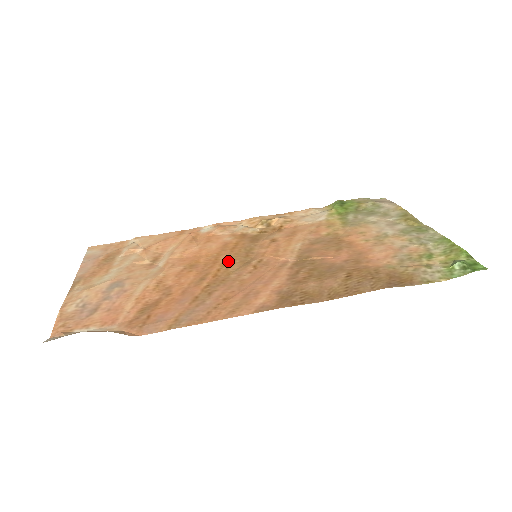
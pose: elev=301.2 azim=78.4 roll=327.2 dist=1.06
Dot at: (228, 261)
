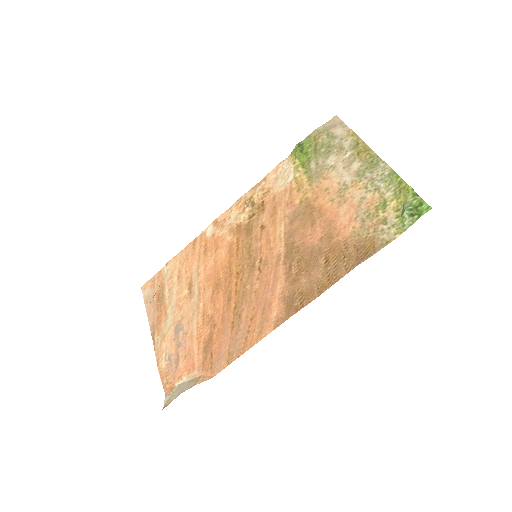
Dot at: (239, 270)
